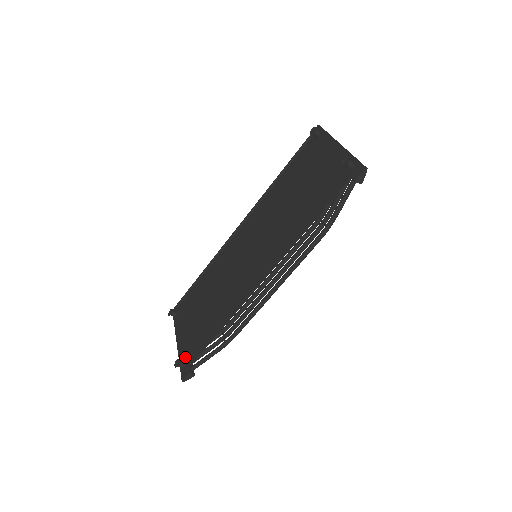
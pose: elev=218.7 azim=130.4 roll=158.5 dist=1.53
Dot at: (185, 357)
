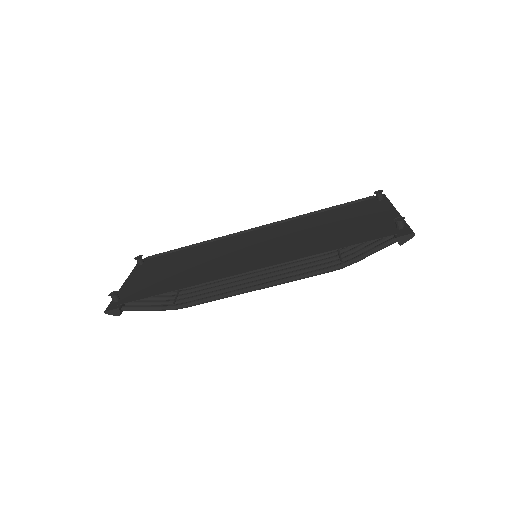
Dot at: (124, 295)
